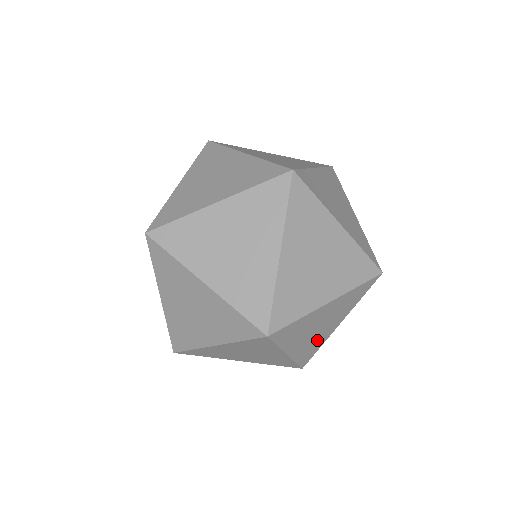
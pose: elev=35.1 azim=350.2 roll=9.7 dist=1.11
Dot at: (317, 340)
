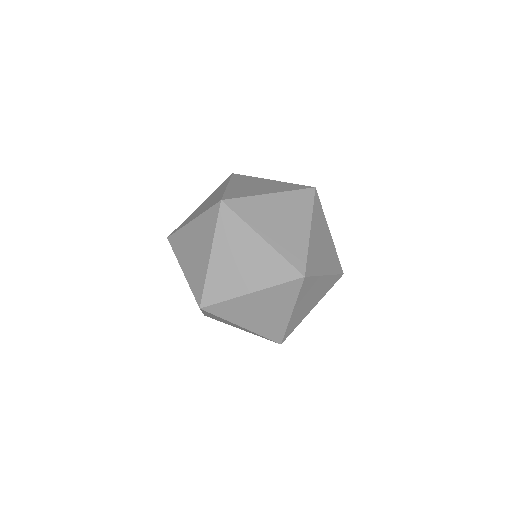
Dot at: occluded
